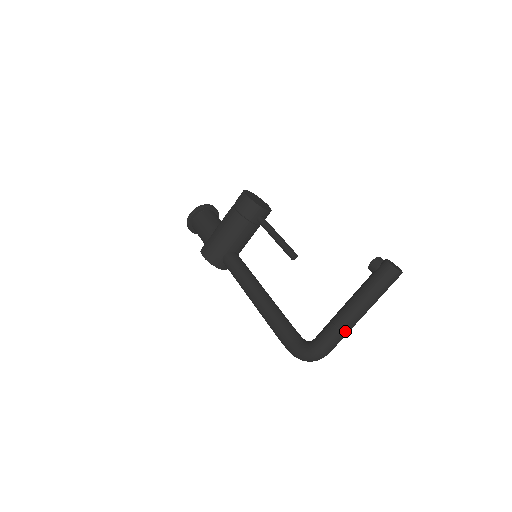
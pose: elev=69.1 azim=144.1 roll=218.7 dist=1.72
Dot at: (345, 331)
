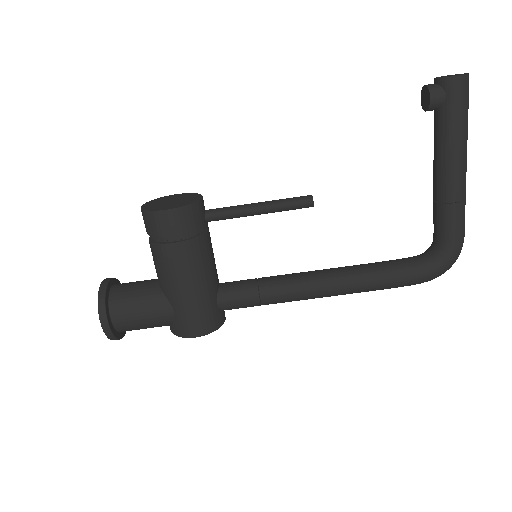
Dot at: (465, 196)
